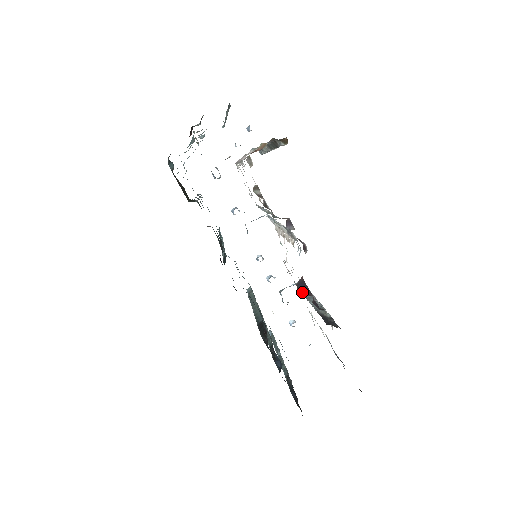
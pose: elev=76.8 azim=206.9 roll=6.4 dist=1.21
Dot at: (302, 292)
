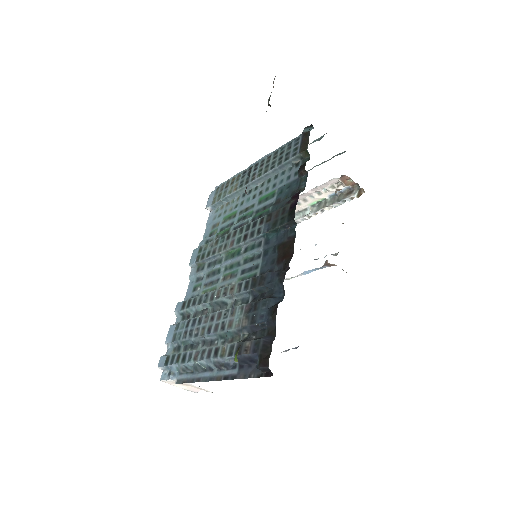
Dot at: occluded
